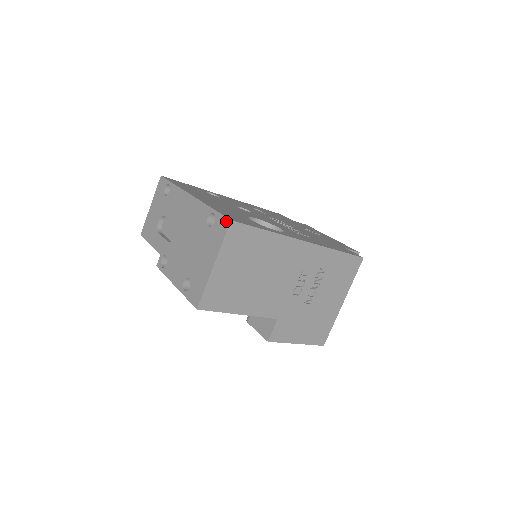
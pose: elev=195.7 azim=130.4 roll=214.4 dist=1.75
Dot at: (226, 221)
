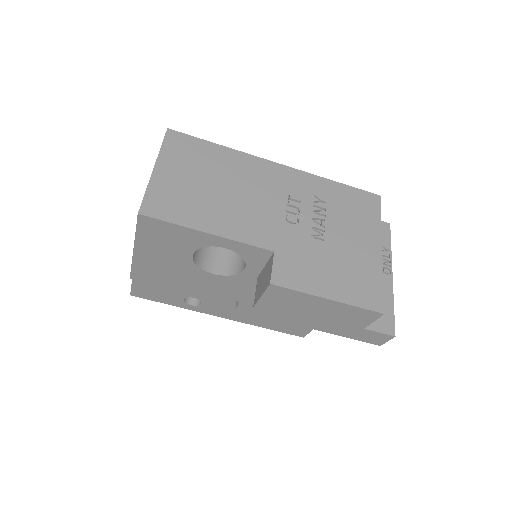
Dot at: occluded
